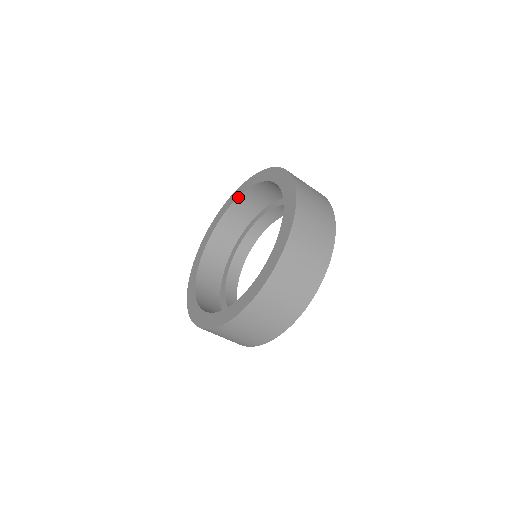
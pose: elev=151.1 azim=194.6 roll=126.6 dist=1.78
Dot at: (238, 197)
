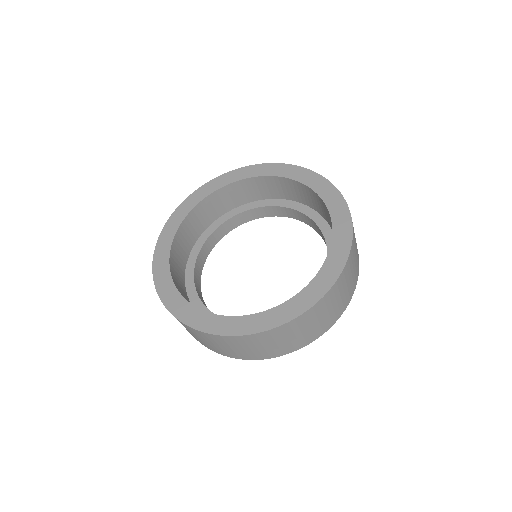
Dot at: (243, 179)
